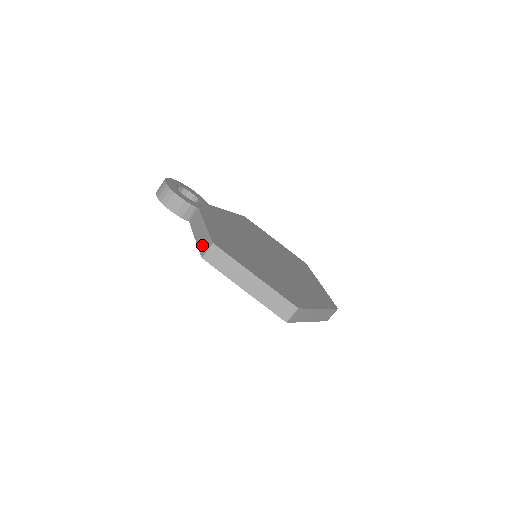
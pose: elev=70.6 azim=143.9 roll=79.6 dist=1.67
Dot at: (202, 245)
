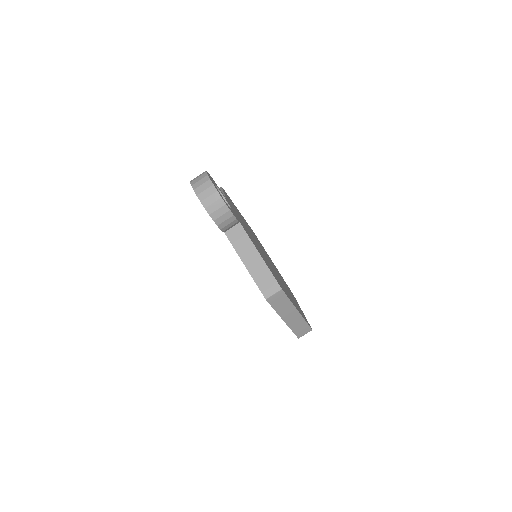
Dot at: (263, 283)
